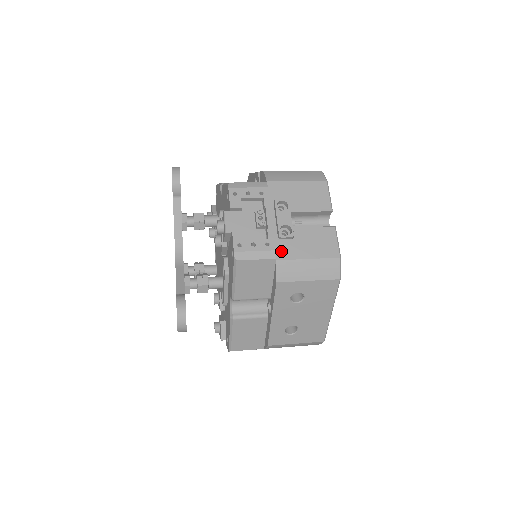
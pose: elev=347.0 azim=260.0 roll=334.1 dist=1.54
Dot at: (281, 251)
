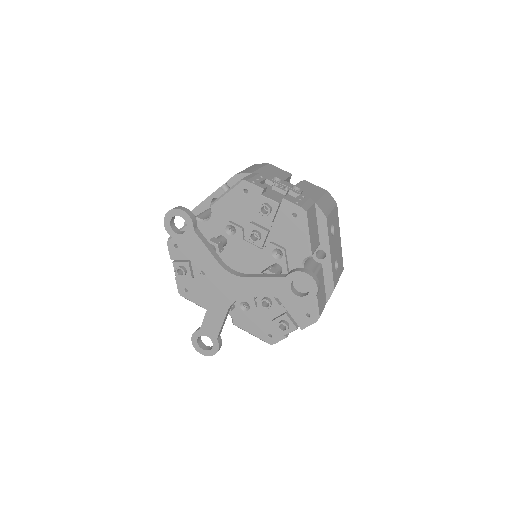
Dot at: occluded
